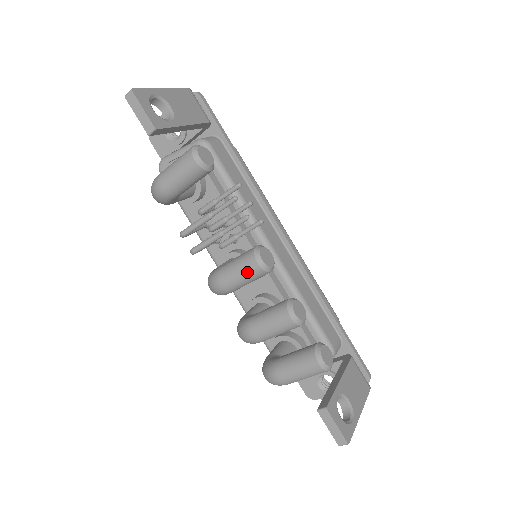
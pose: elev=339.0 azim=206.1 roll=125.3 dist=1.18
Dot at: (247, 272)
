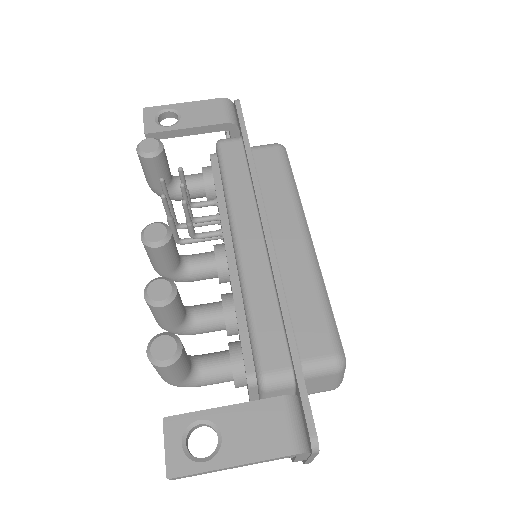
Dot at: (145, 248)
